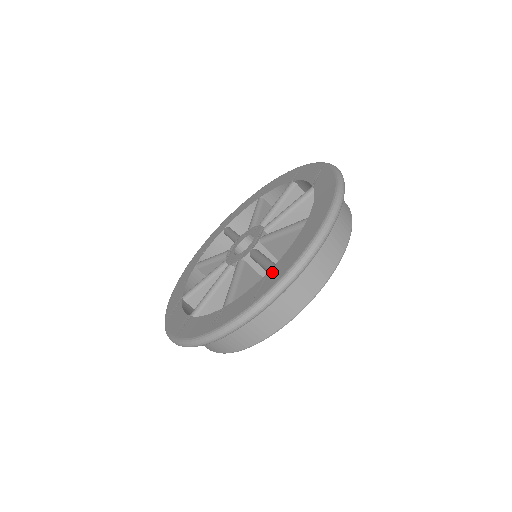
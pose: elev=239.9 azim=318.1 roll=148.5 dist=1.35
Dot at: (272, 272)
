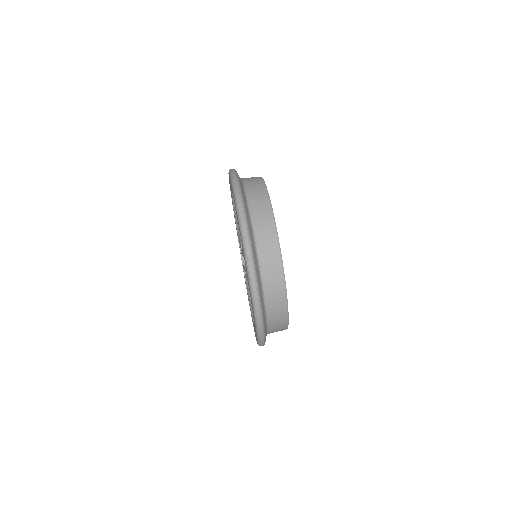
Dot at: occluded
